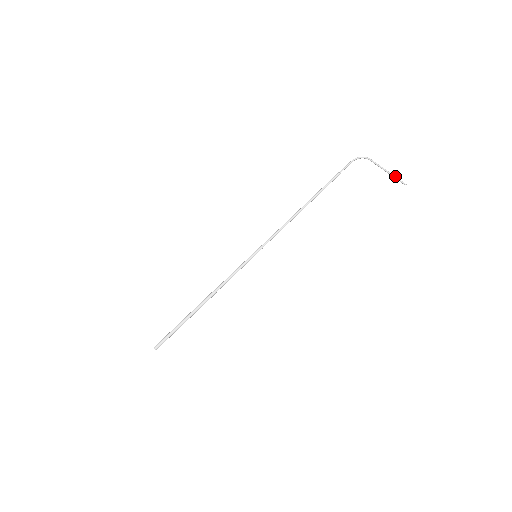
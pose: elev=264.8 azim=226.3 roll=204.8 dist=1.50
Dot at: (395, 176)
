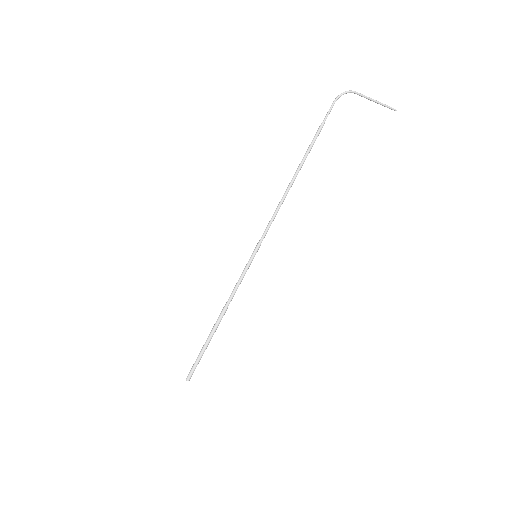
Dot at: (385, 104)
